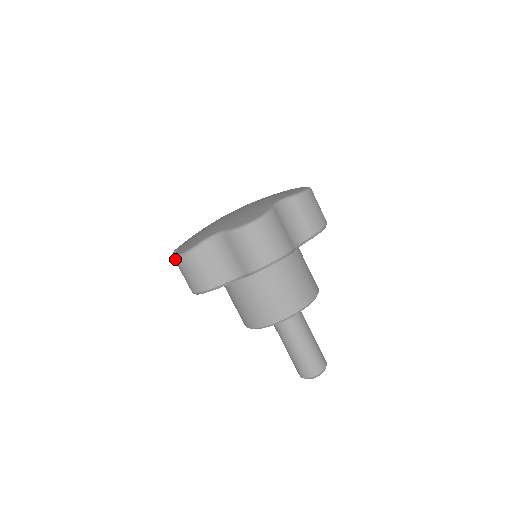
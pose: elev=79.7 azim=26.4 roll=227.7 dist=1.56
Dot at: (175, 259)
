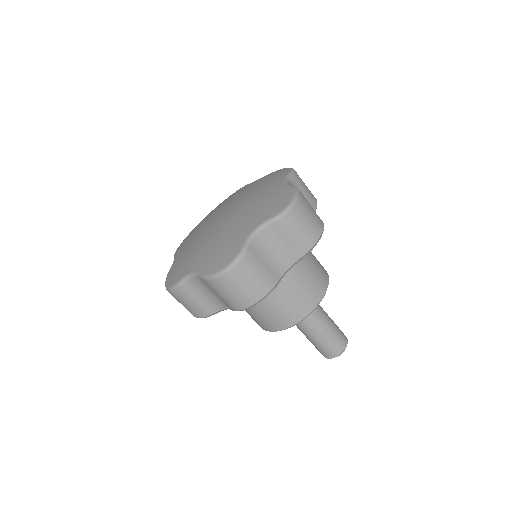
Dot at: (217, 277)
